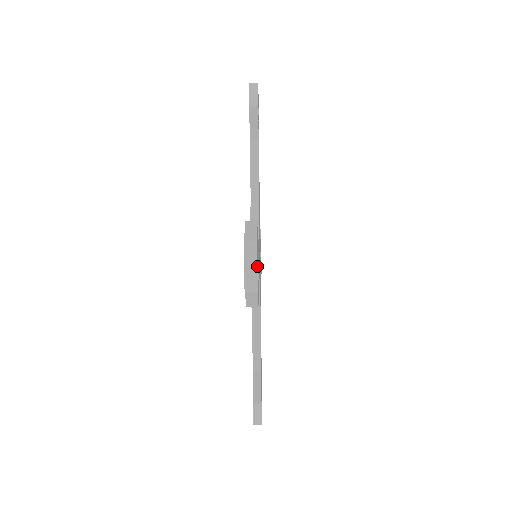
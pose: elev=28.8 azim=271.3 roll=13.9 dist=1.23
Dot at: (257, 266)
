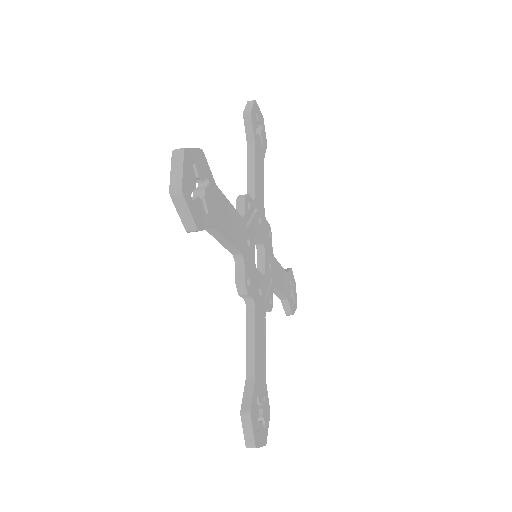
Dot at: (183, 169)
